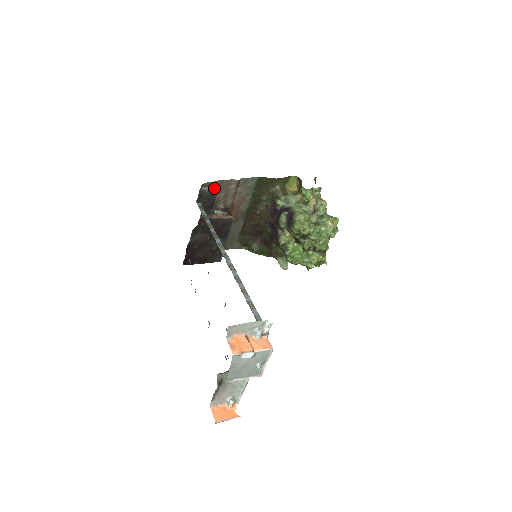
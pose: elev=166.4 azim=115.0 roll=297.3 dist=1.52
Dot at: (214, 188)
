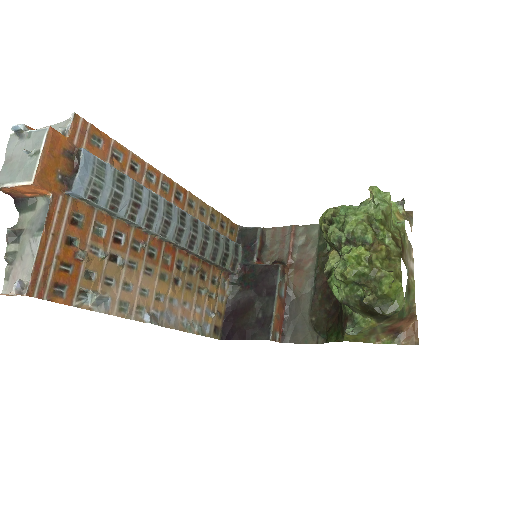
Dot at: (256, 227)
